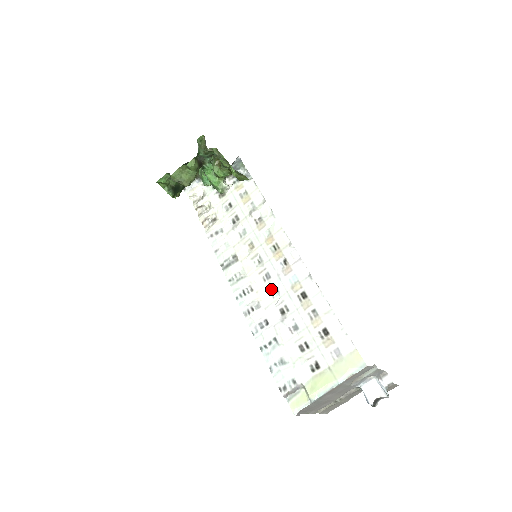
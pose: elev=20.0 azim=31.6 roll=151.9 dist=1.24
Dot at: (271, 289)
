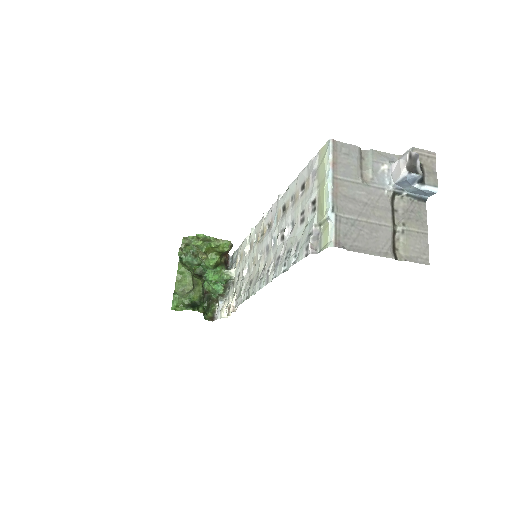
Dot at: (272, 247)
